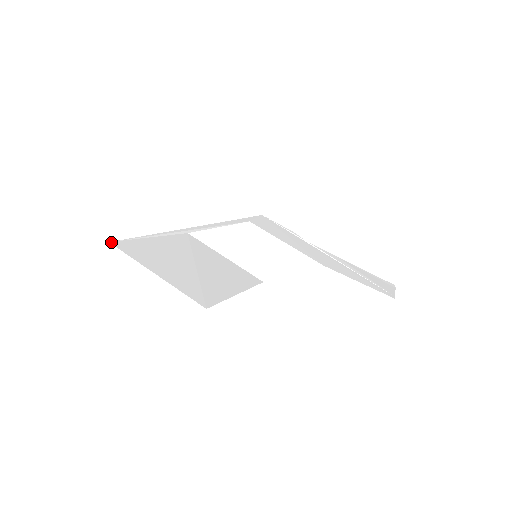
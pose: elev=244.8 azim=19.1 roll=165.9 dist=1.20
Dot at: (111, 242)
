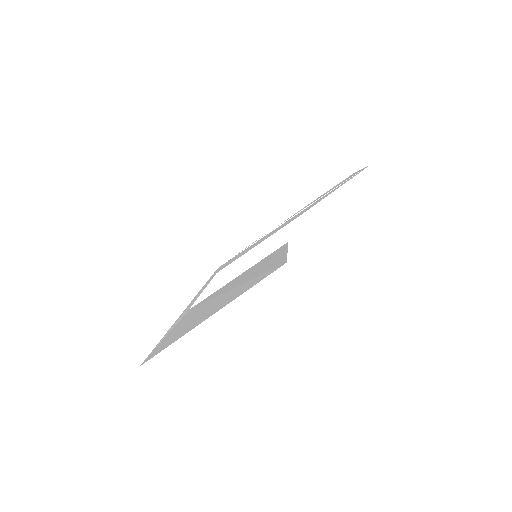
Dot at: occluded
